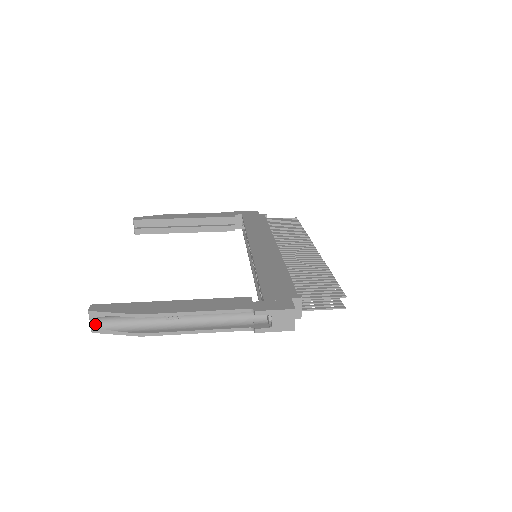
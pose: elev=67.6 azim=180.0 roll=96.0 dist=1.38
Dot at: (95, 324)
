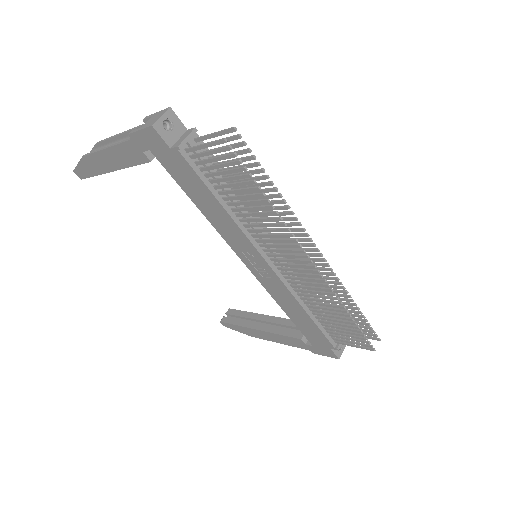
Dot at: occluded
